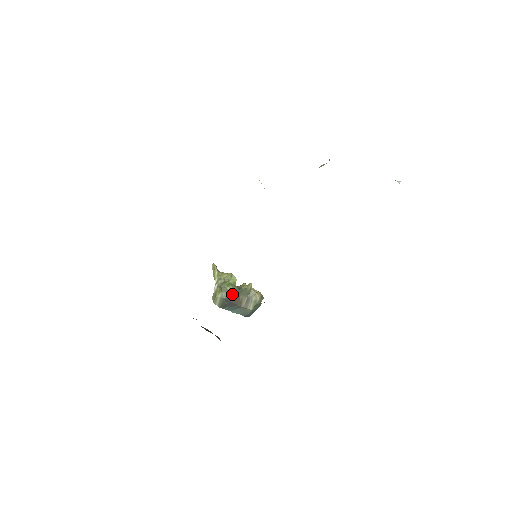
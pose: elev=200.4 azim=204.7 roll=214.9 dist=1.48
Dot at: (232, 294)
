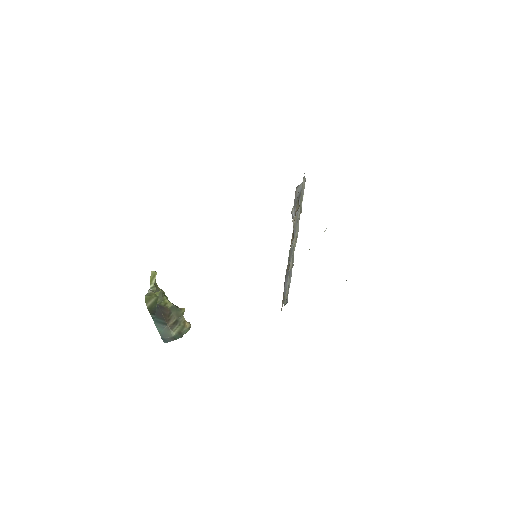
Dot at: (166, 305)
